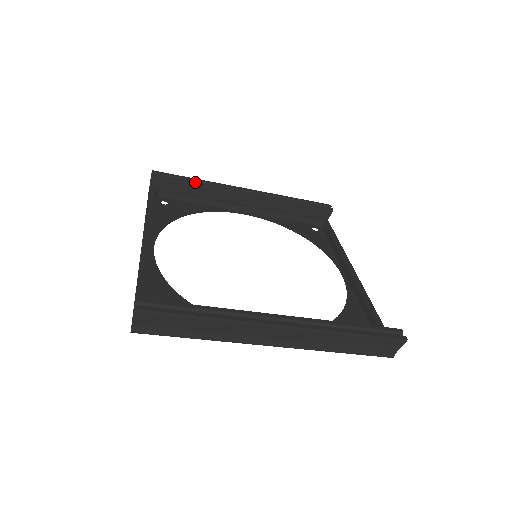
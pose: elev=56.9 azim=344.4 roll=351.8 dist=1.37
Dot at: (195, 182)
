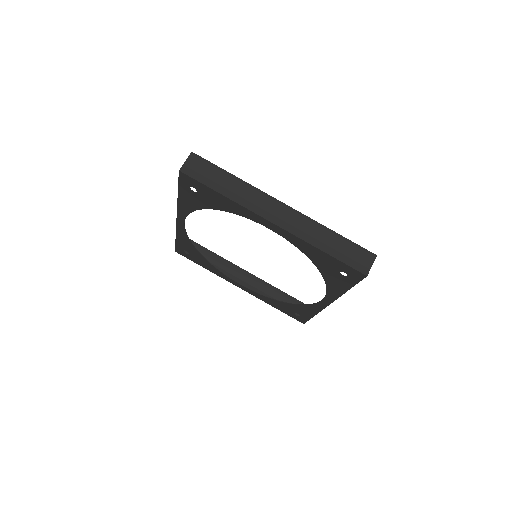
Dot at: (212, 252)
